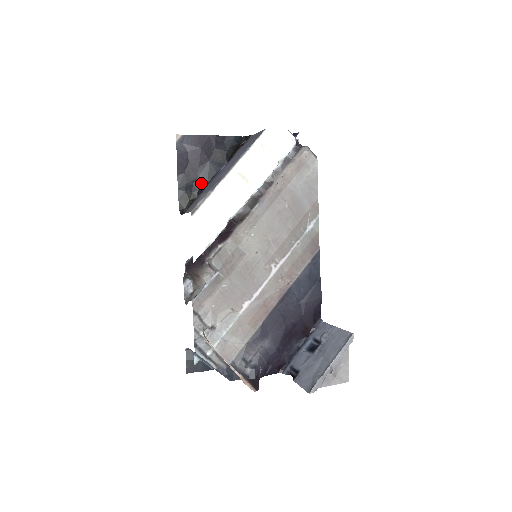
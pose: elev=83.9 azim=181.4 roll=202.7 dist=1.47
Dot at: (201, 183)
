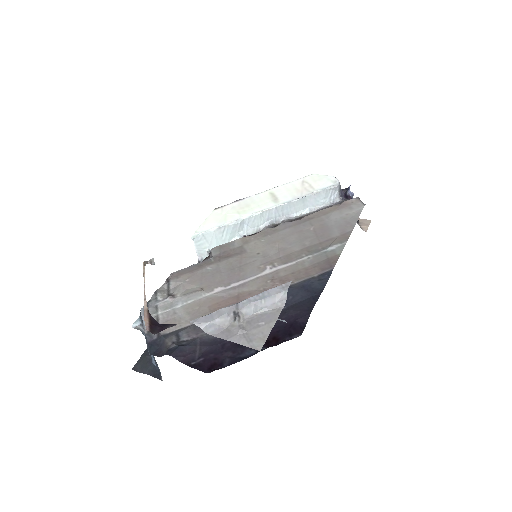
Dot at: occluded
